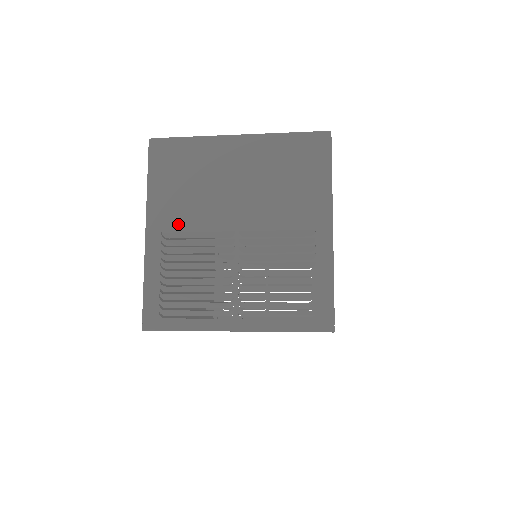
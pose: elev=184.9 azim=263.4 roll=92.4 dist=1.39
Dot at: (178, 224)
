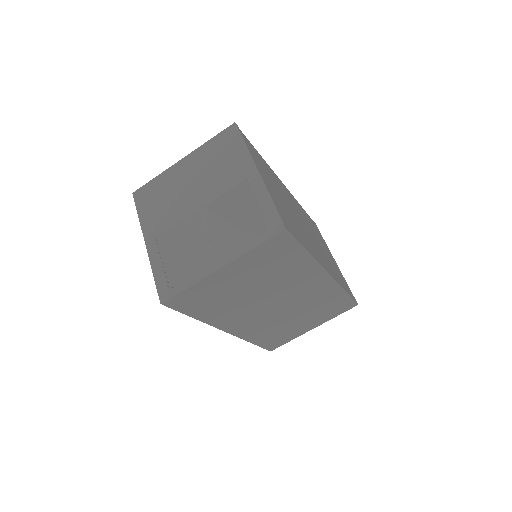
Dot at: (163, 227)
